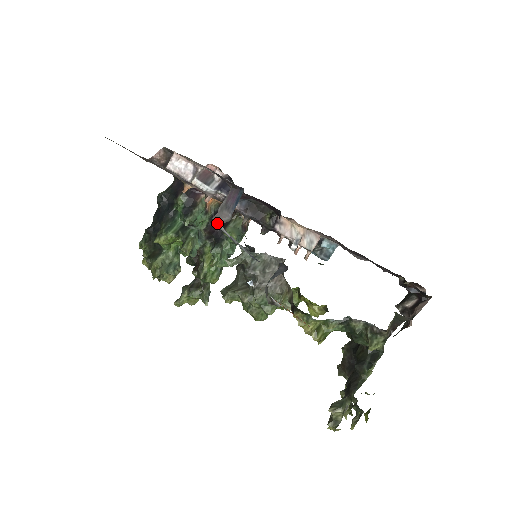
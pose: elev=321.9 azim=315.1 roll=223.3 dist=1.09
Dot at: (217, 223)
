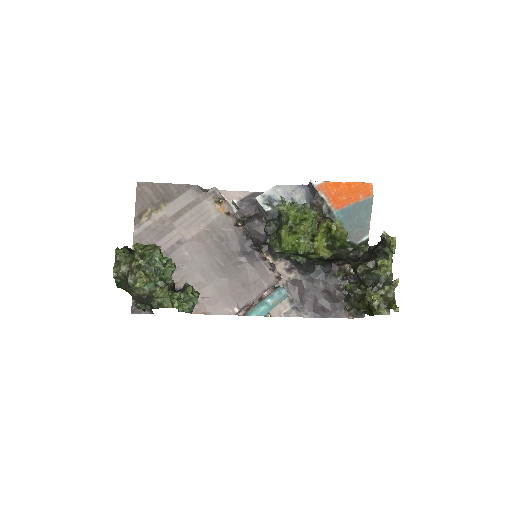
Dot at: (270, 189)
